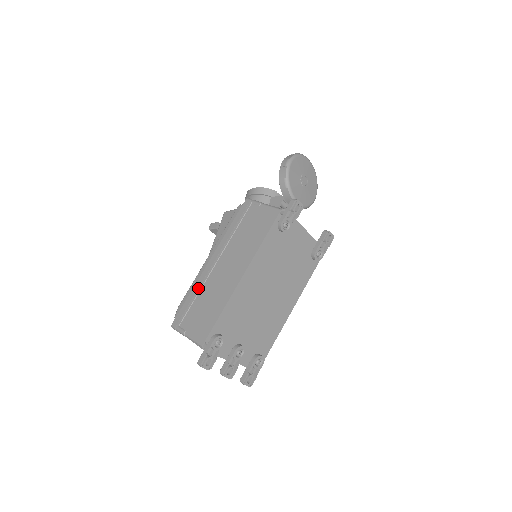
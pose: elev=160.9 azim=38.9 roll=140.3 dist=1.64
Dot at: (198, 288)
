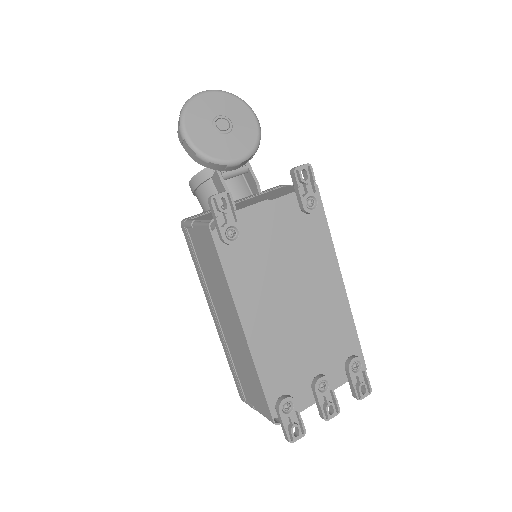
Dot at: (227, 353)
